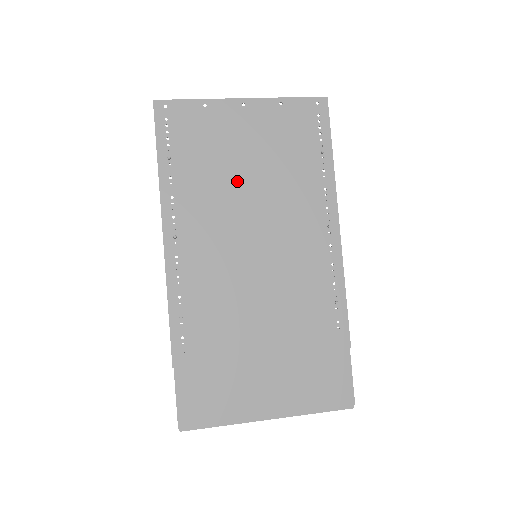
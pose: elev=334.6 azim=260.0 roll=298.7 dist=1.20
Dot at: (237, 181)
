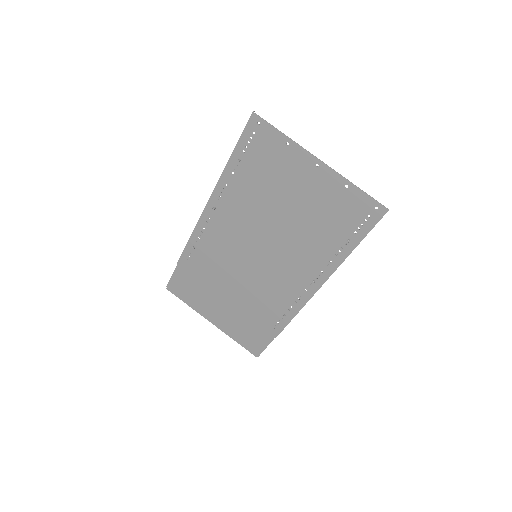
Dot at: (274, 209)
